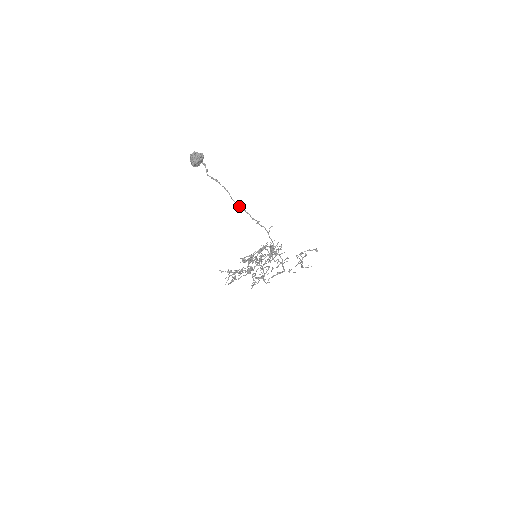
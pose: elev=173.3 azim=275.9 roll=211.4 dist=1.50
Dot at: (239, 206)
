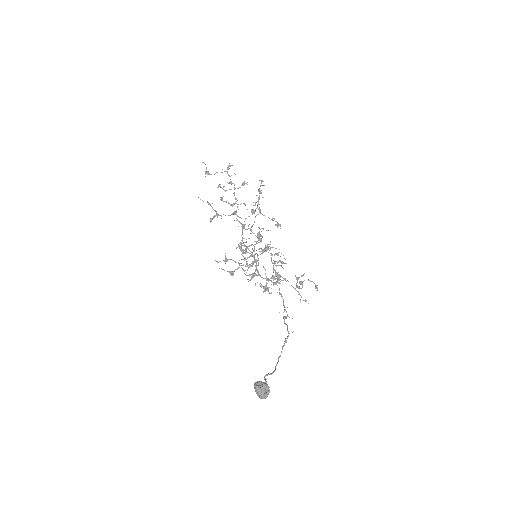
Dot at: (278, 361)
